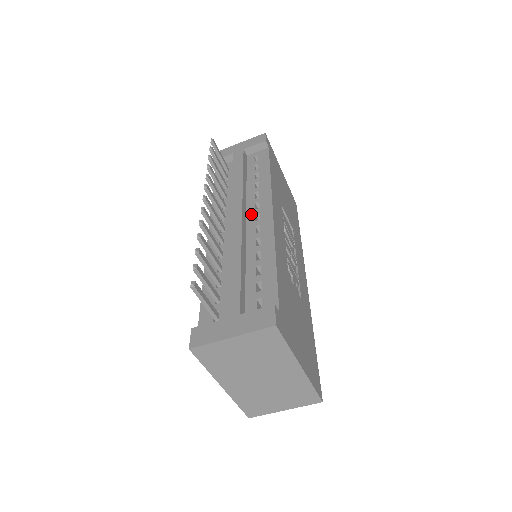
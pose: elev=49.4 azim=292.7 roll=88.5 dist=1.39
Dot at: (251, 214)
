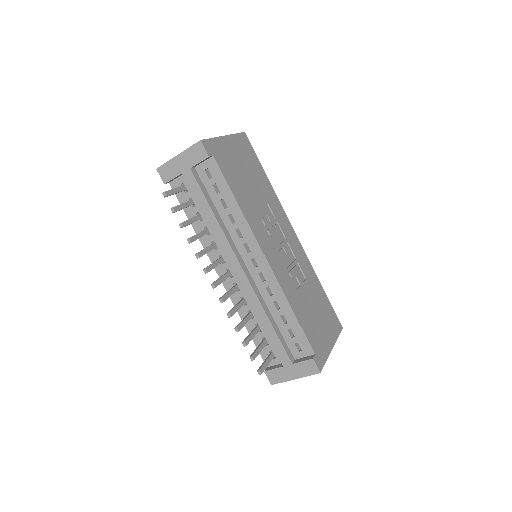
Dot at: (247, 259)
